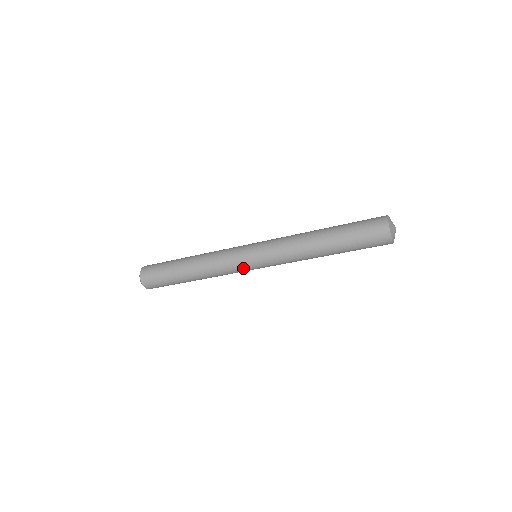
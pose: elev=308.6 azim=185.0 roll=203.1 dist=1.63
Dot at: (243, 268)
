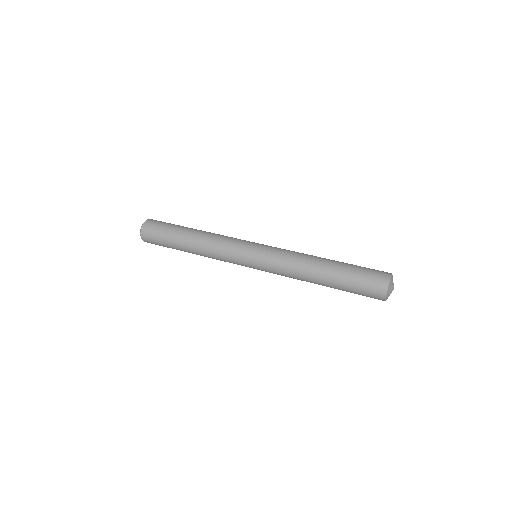
Dot at: (240, 264)
